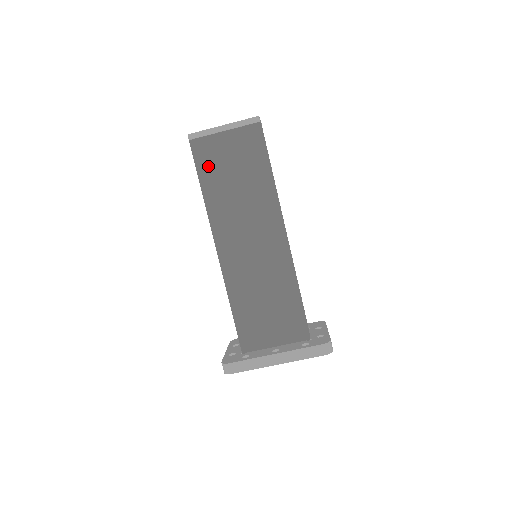
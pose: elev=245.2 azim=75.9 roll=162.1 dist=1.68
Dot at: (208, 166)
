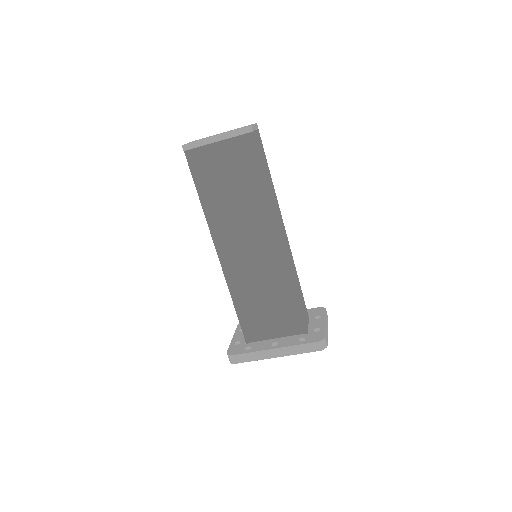
Dot at: (204, 176)
